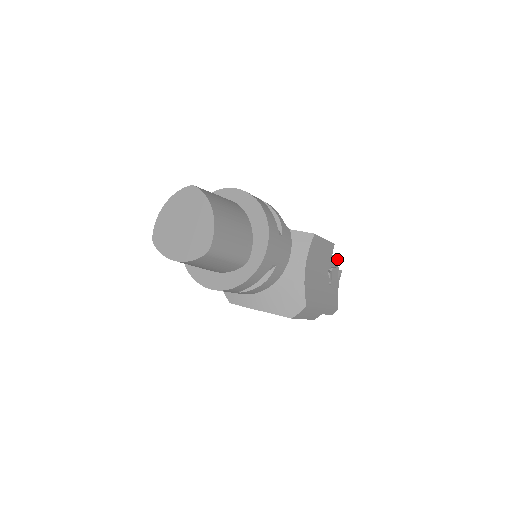
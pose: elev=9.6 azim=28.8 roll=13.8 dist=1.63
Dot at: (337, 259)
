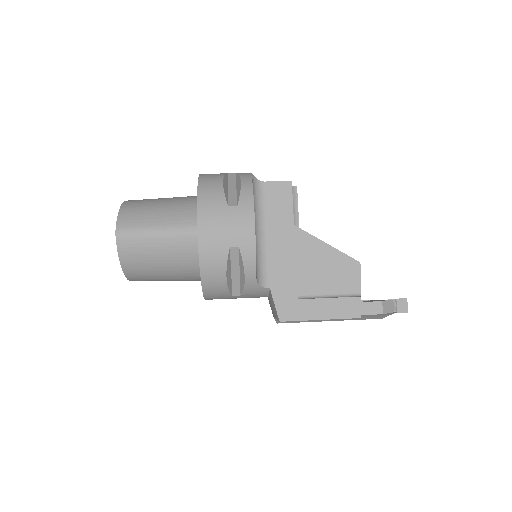
Dot at: (385, 313)
